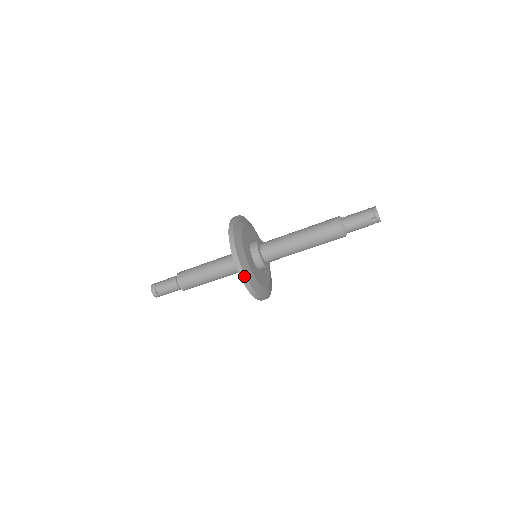
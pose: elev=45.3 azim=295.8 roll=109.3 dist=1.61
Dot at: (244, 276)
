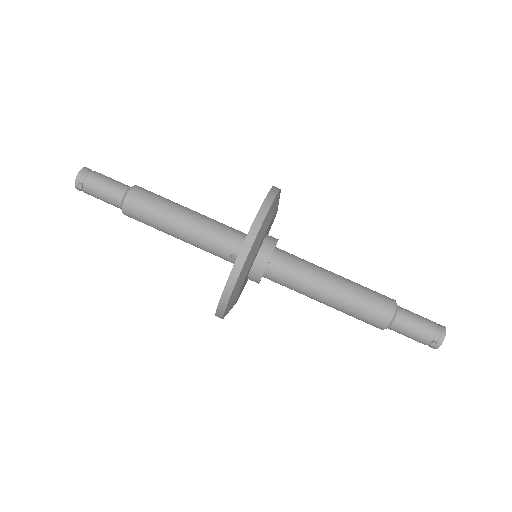
Dot at: (231, 289)
